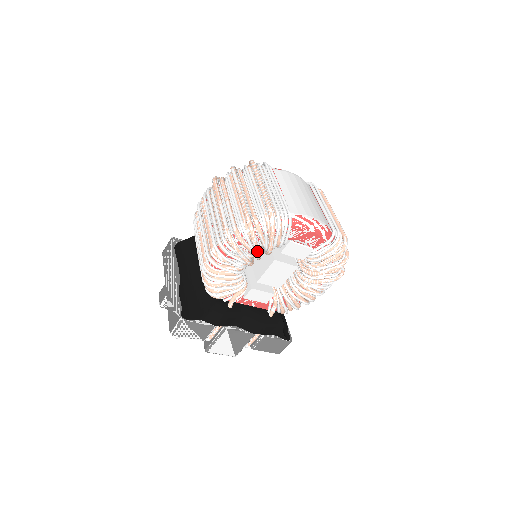
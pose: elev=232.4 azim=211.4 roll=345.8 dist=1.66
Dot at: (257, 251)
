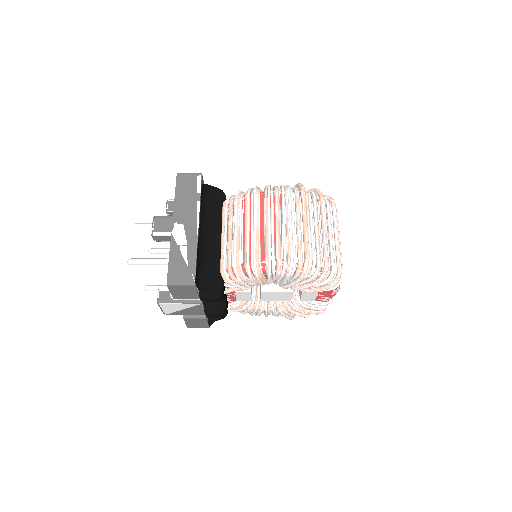
Dot at: (305, 288)
